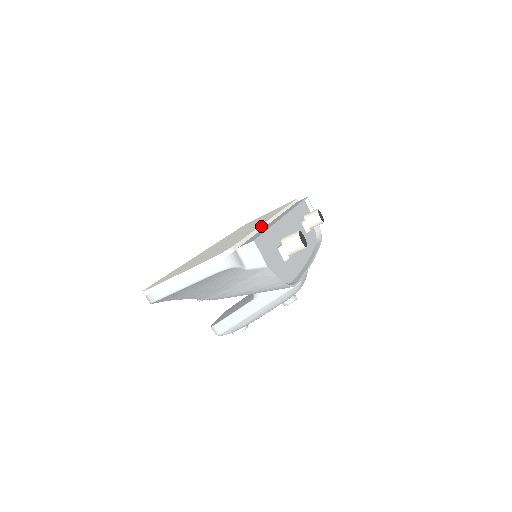
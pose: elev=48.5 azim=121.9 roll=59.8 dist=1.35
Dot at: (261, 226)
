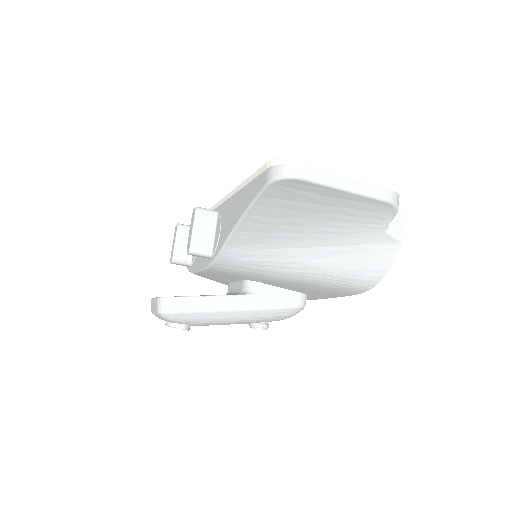
Dot at: occluded
